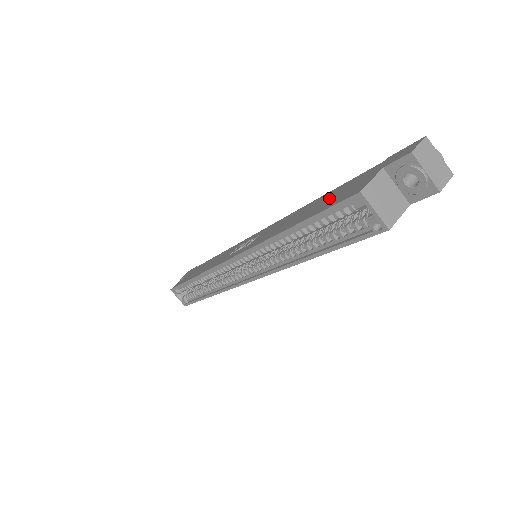
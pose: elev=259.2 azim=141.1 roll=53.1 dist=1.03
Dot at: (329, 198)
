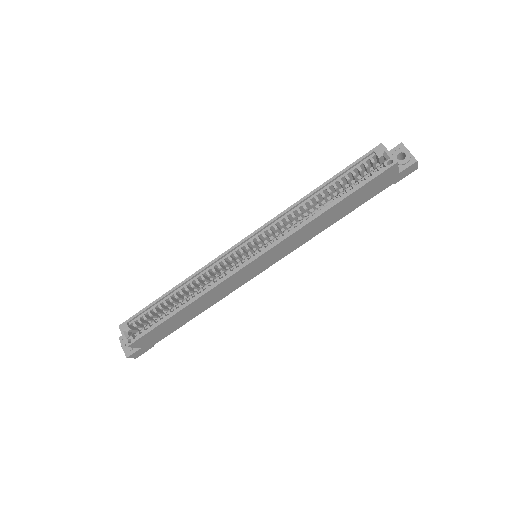
Dot at: occluded
